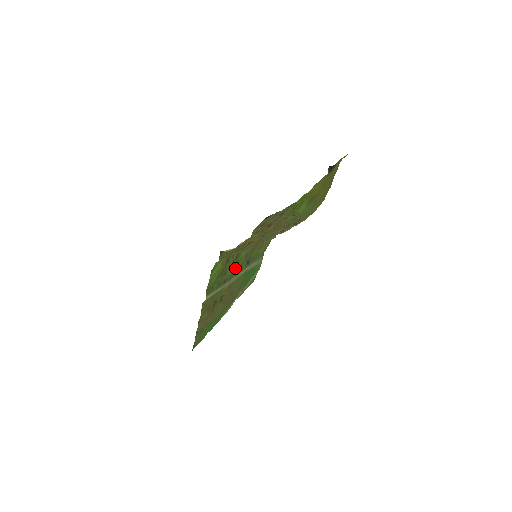
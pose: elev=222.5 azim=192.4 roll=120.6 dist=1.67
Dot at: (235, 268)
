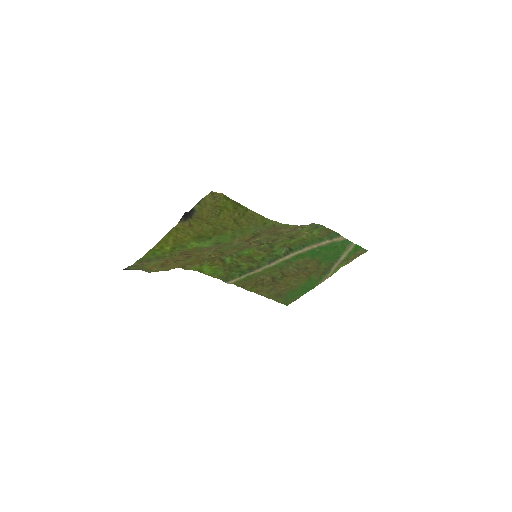
Dot at: (256, 259)
